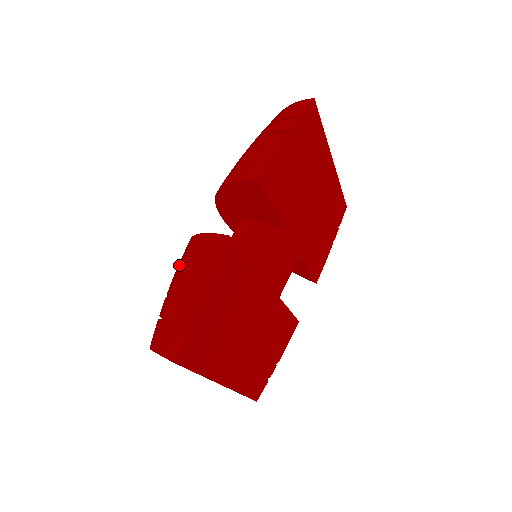
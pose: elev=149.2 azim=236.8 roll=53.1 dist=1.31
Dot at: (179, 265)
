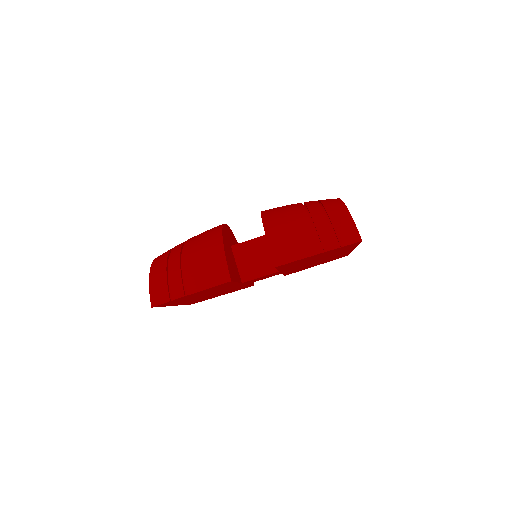
Dot at: (201, 247)
